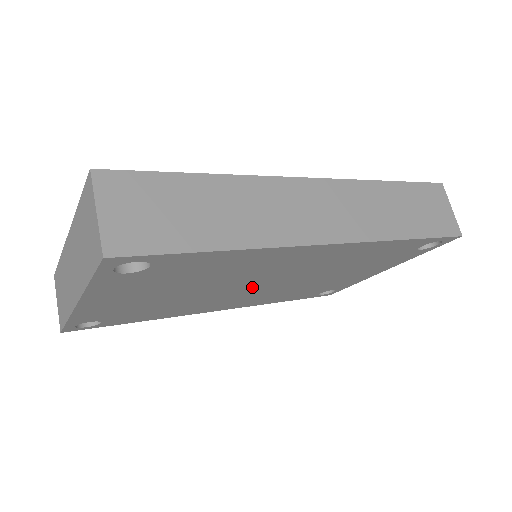
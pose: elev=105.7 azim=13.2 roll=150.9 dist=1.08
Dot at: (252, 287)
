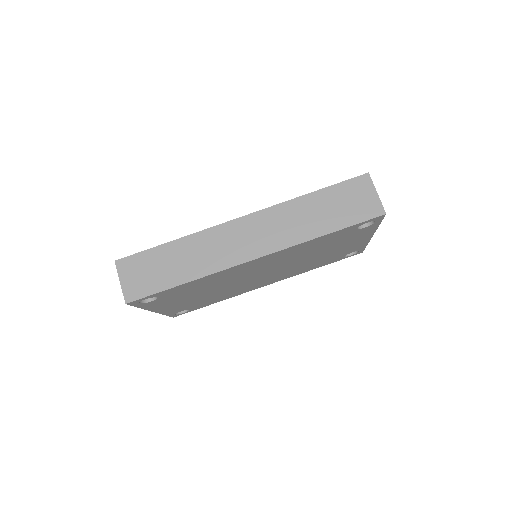
Dot at: (258, 277)
